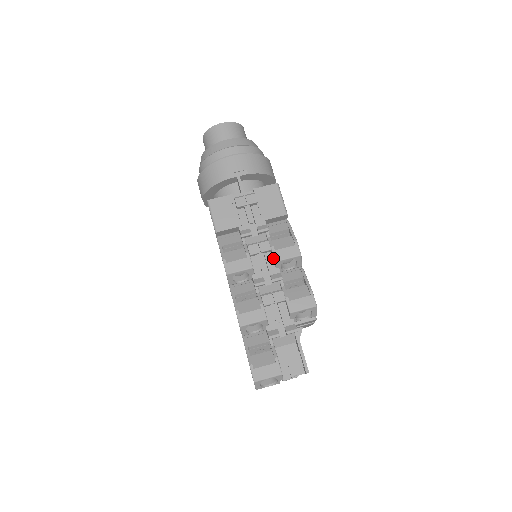
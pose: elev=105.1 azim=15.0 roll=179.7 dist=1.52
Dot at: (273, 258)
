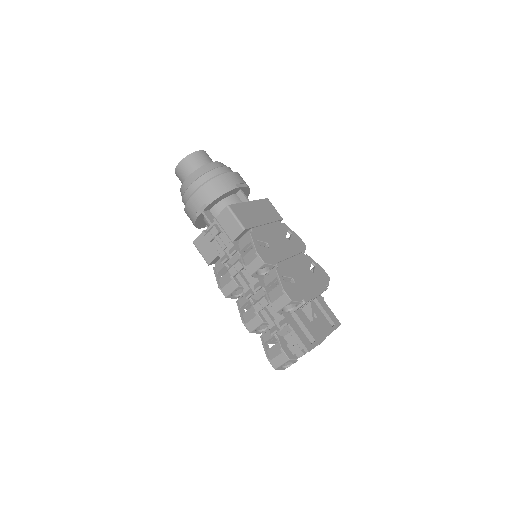
Dot at: (249, 272)
